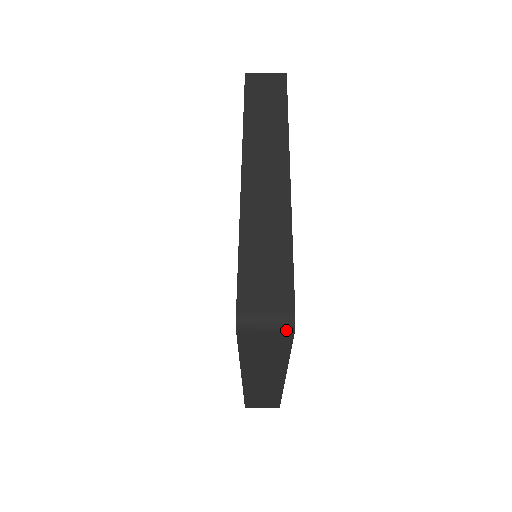
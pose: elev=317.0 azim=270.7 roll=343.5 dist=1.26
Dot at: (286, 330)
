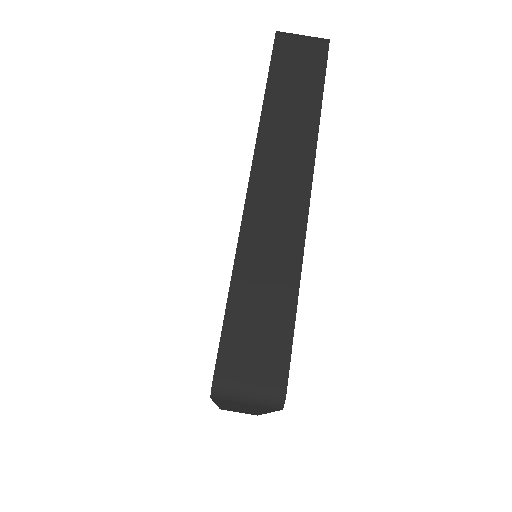
Dot at: (272, 406)
